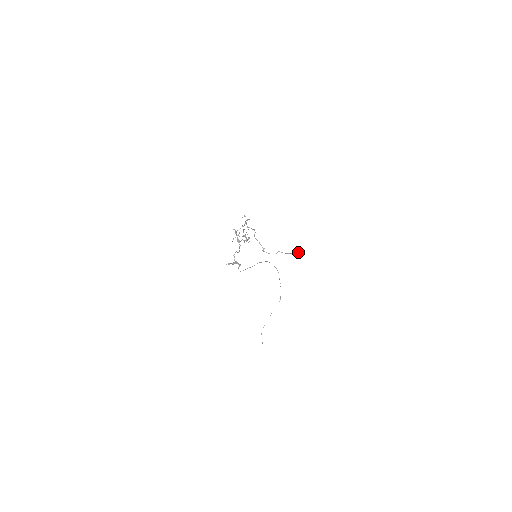
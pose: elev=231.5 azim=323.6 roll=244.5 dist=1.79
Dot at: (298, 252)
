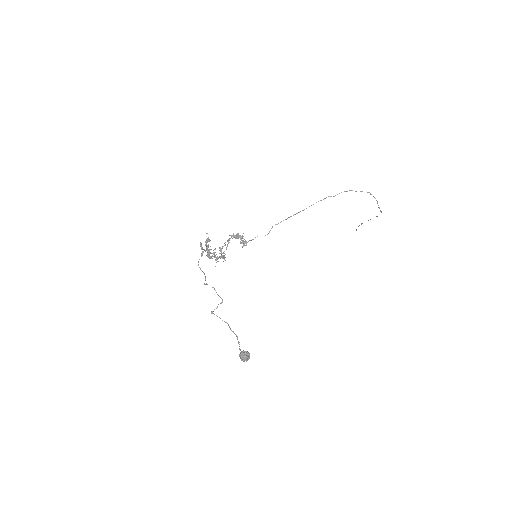
Dot at: (241, 358)
